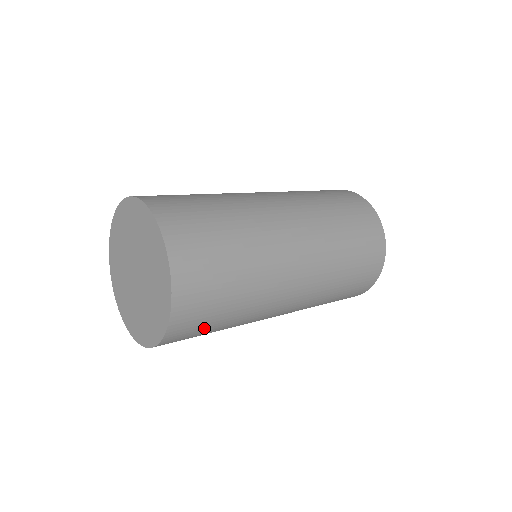
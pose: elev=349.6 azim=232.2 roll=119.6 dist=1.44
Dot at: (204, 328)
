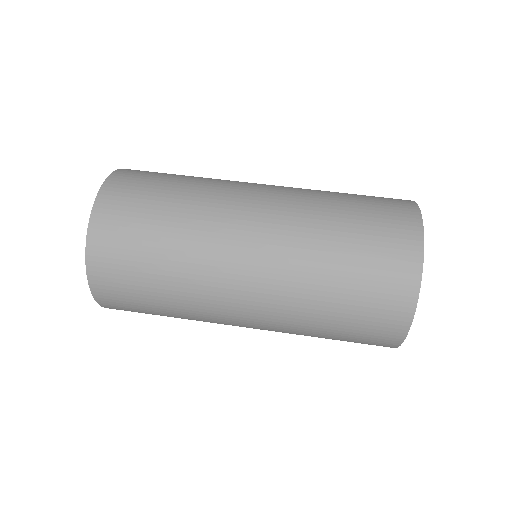
Dot at: occluded
